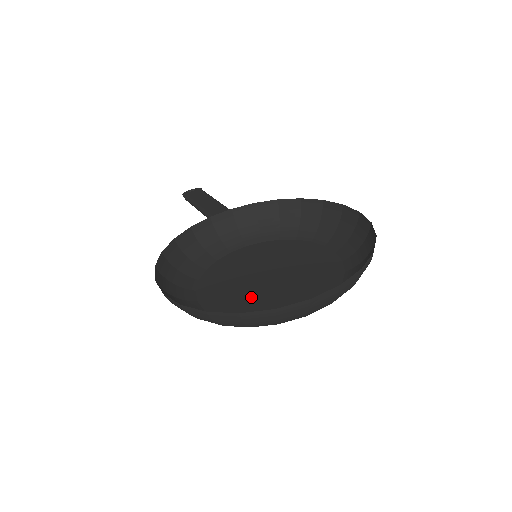
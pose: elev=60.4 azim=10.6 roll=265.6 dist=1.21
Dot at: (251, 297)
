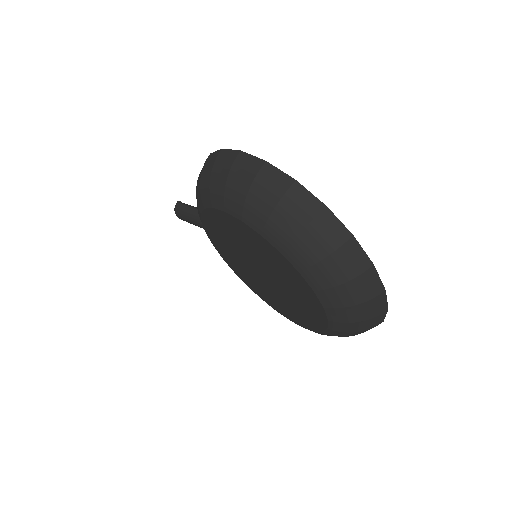
Dot at: (260, 254)
